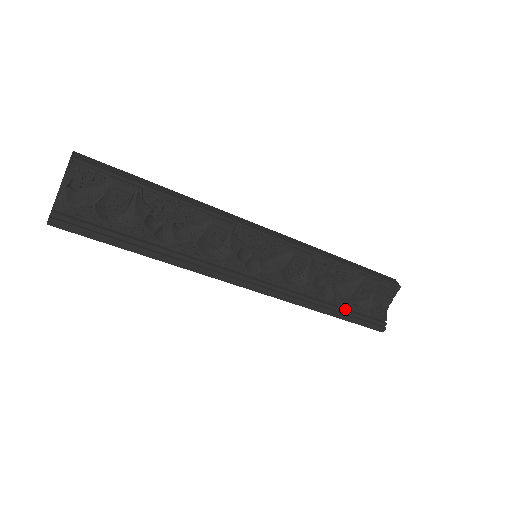
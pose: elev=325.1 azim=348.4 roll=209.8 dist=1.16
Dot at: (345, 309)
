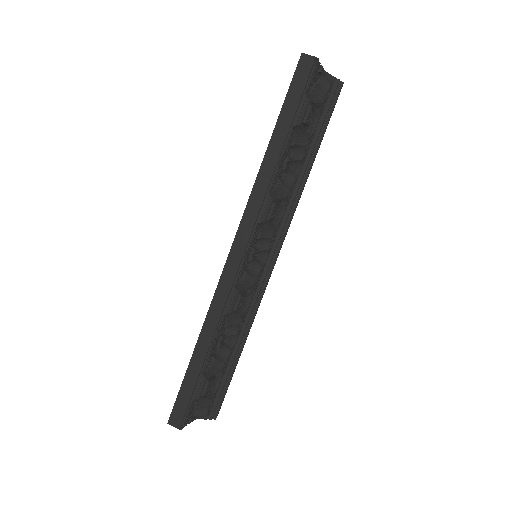
Dot at: (314, 142)
